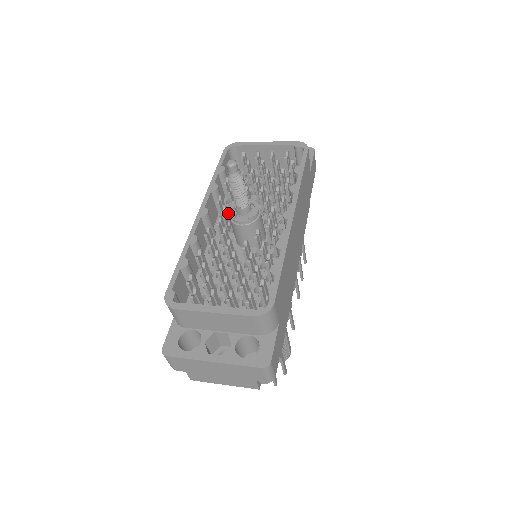
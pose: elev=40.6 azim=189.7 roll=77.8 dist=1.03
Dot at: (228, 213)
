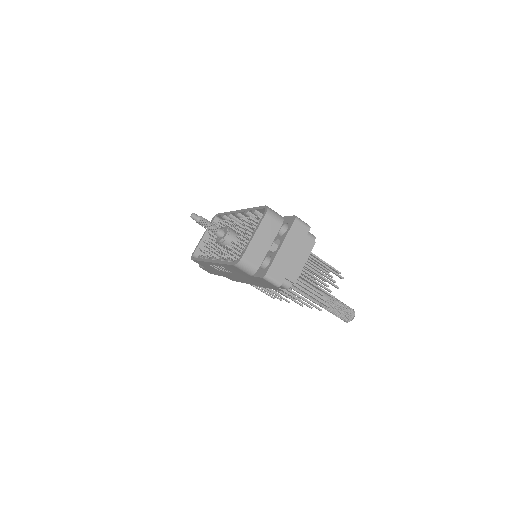
Dot at: occluded
